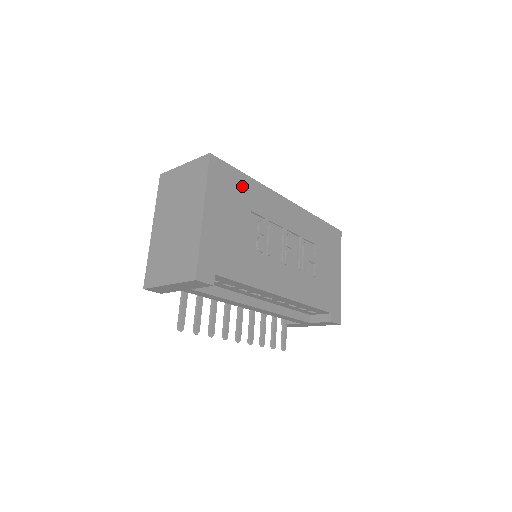
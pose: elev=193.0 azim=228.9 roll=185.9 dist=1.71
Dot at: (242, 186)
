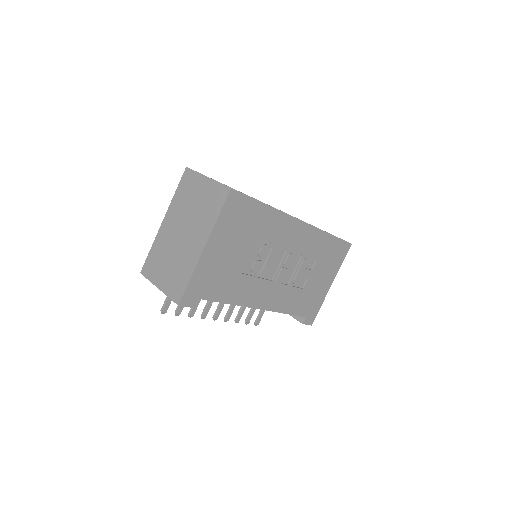
Dot at: (256, 215)
